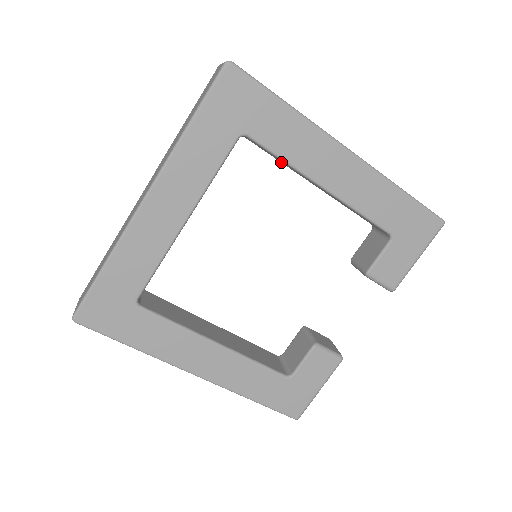
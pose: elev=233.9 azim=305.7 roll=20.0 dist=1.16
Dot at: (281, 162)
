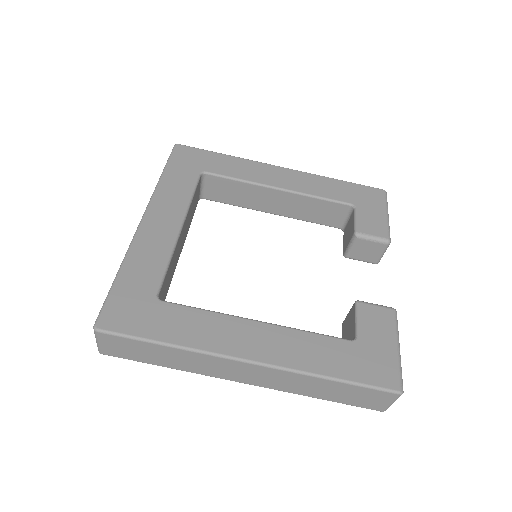
Dot at: (243, 205)
